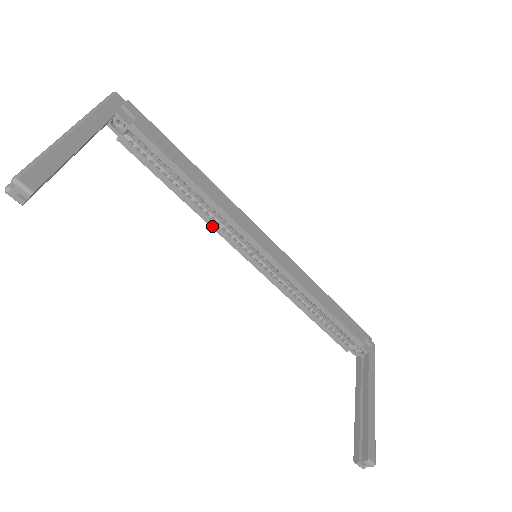
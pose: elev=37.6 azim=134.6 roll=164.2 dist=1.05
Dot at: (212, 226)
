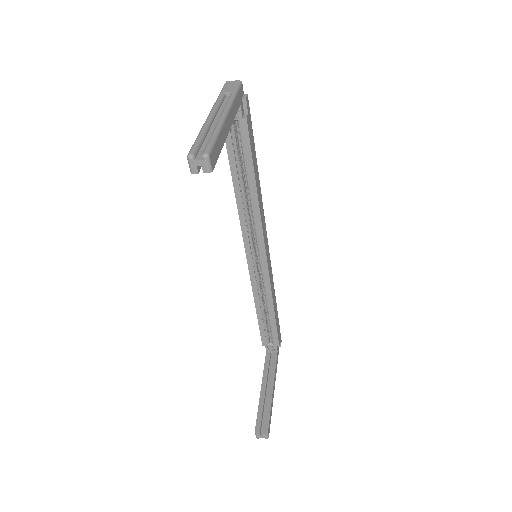
Dot at: (241, 220)
